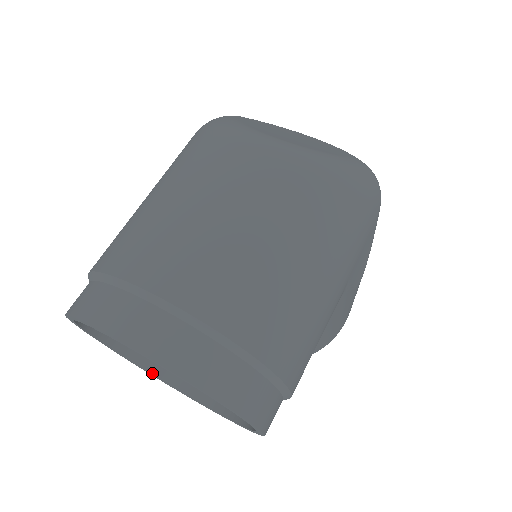
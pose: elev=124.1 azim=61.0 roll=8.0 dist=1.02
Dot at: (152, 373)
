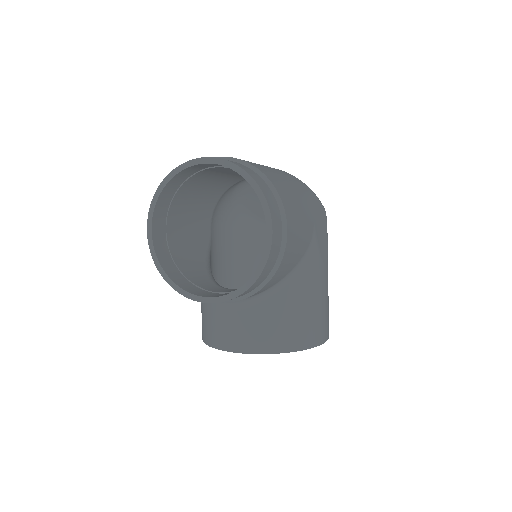
Dot at: (182, 288)
